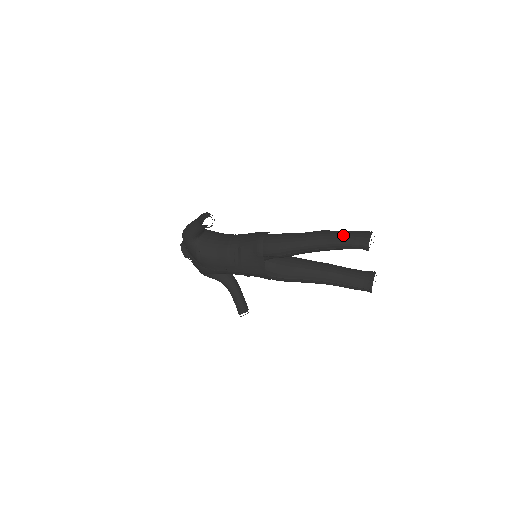
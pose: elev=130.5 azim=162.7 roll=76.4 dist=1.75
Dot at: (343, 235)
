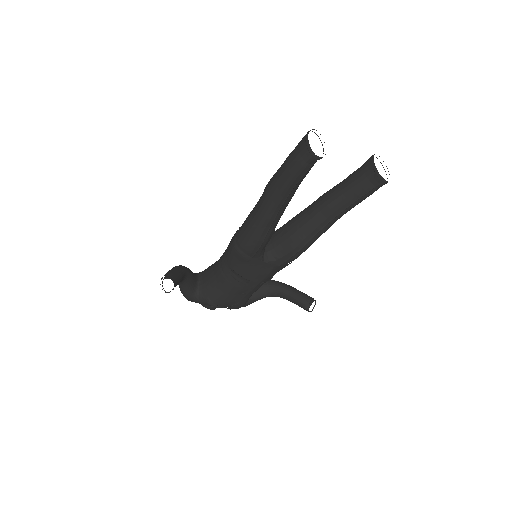
Dot at: (285, 168)
